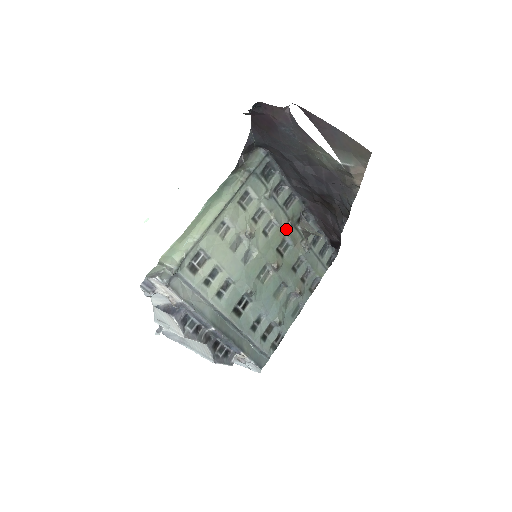
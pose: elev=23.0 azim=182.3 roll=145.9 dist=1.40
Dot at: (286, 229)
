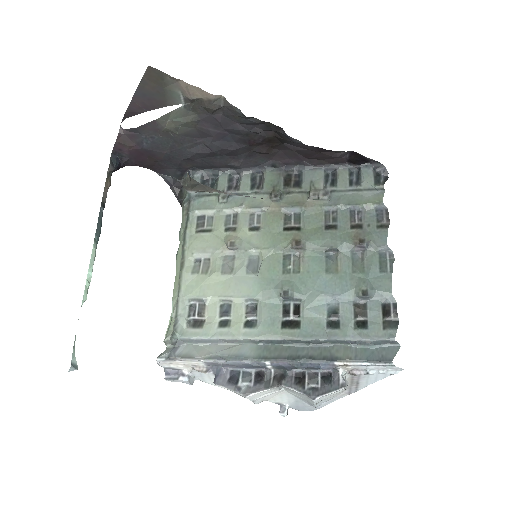
Dot at: (277, 204)
